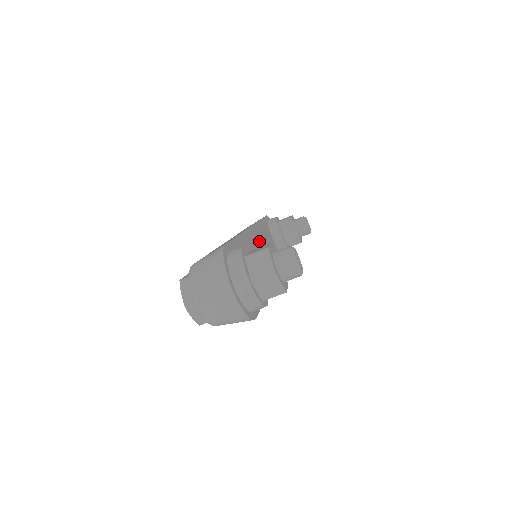
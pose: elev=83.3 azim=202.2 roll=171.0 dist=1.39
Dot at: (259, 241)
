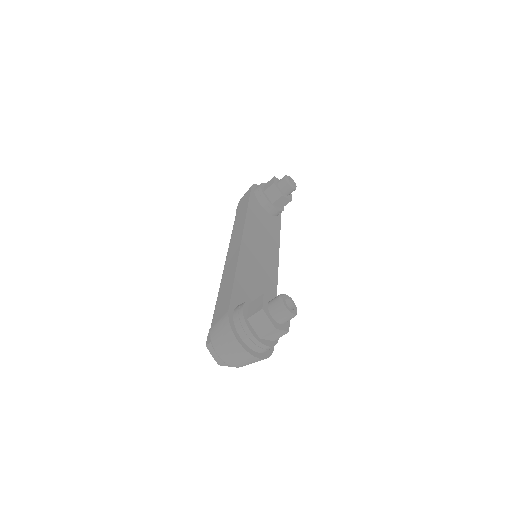
Dot at: (254, 242)
